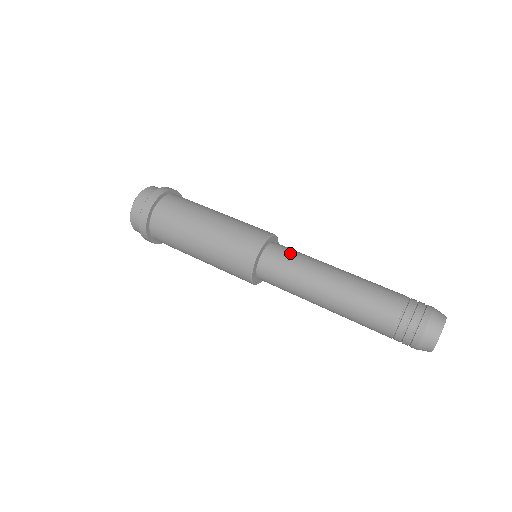
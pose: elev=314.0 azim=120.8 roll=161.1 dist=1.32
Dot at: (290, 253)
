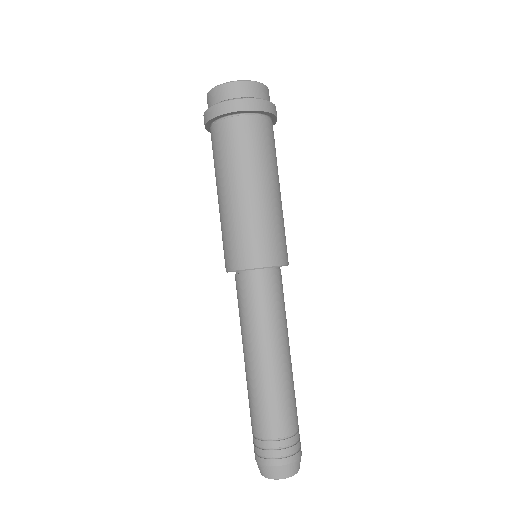
Dot at: (281, 296)
